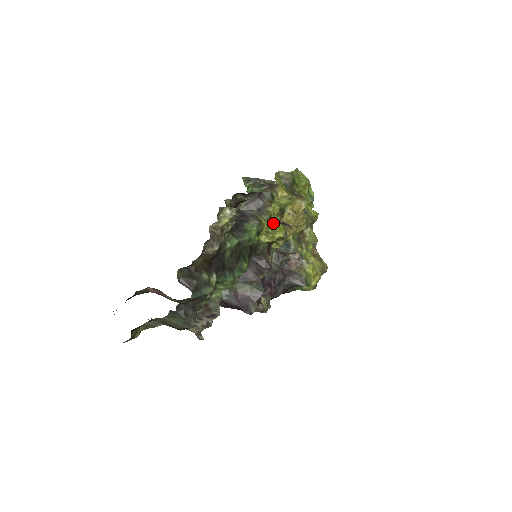
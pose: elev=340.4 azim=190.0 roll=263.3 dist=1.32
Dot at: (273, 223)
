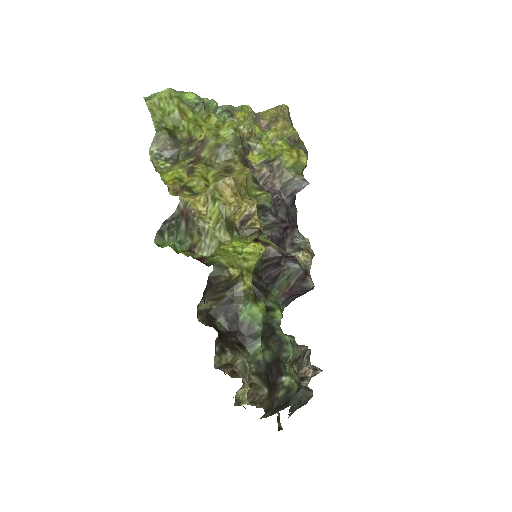
Dot at: (247, 264)
